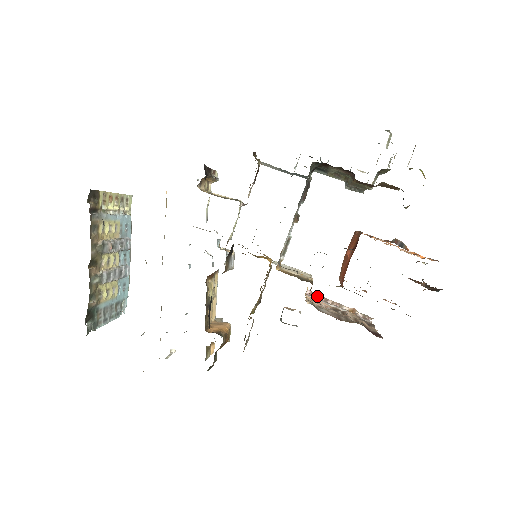
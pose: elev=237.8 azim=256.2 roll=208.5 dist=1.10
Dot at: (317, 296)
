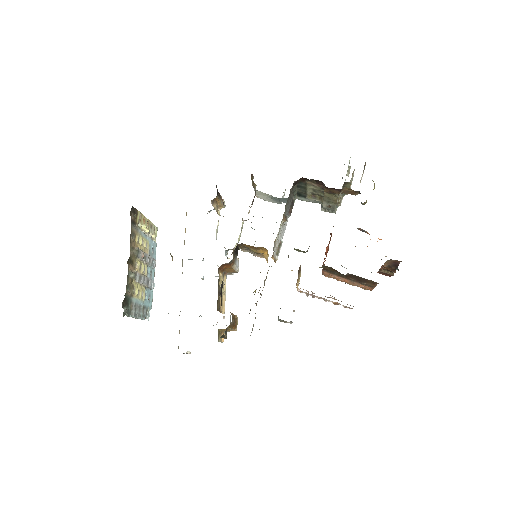
Dot at: occluded
